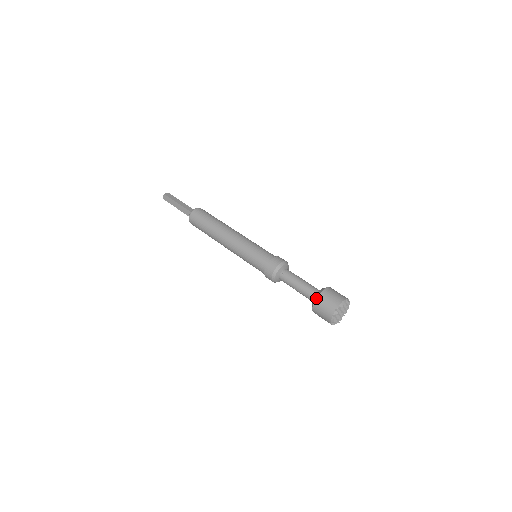
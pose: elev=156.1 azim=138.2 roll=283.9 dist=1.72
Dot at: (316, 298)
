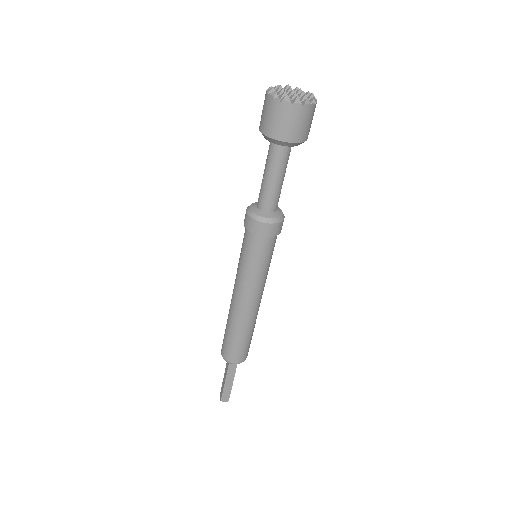
Dot at: occluded
